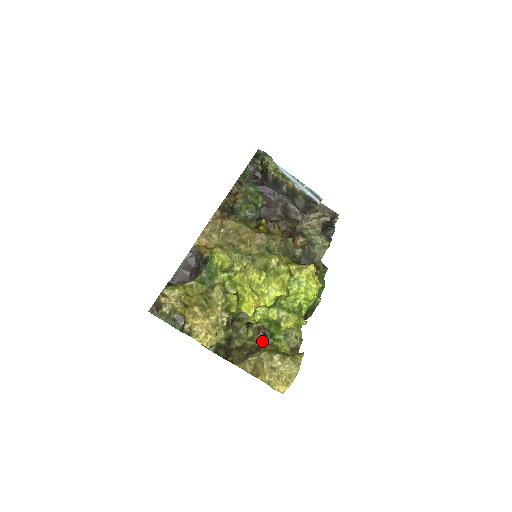
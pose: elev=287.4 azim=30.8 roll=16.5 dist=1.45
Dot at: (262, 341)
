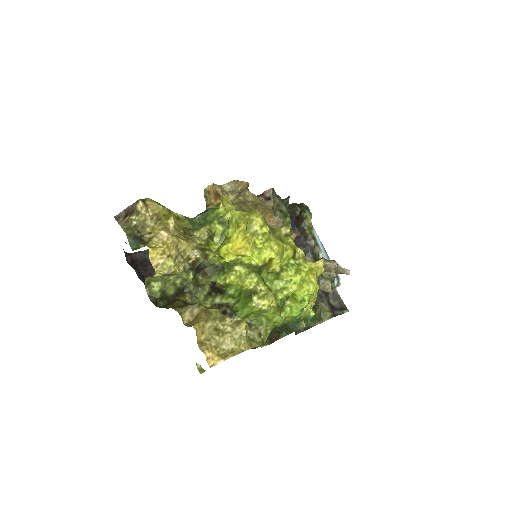
Dot at: occluded
